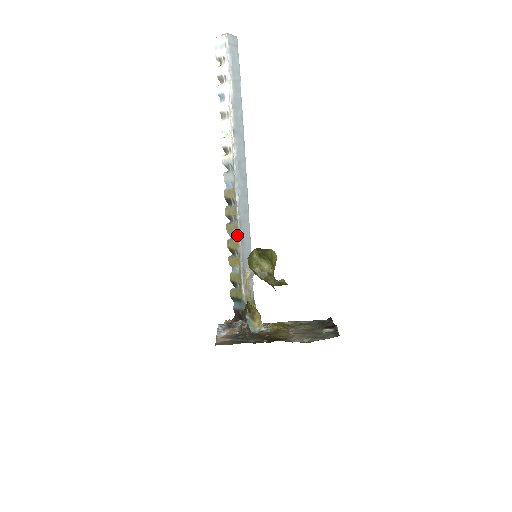
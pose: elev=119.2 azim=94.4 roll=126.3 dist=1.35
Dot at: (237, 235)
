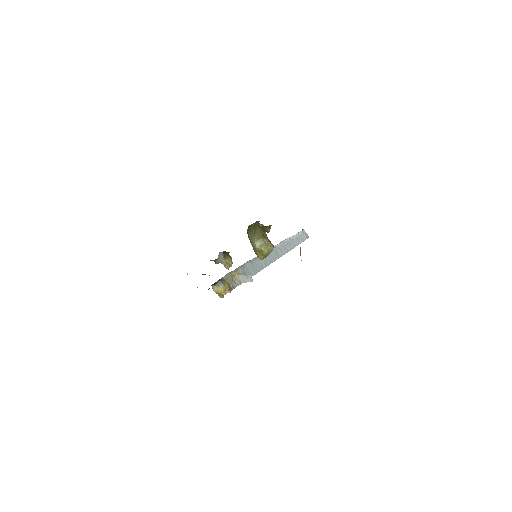
Dot at: occluded
